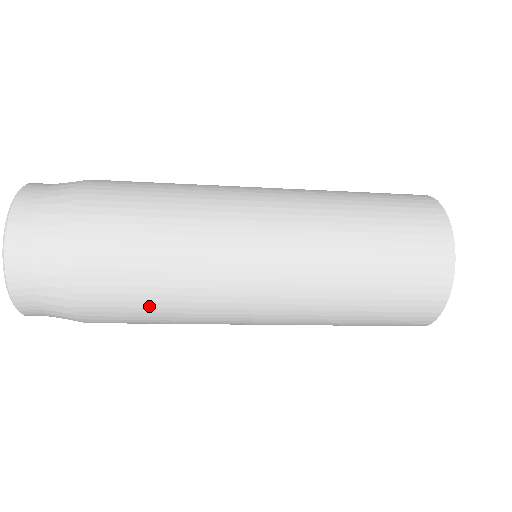
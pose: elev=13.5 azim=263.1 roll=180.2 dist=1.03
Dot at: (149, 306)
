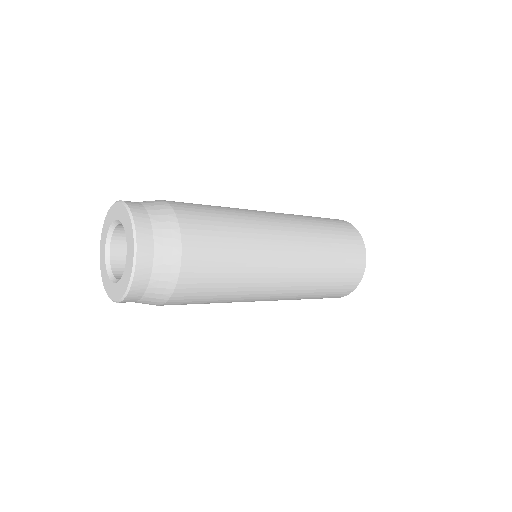
Dot at: occluded
